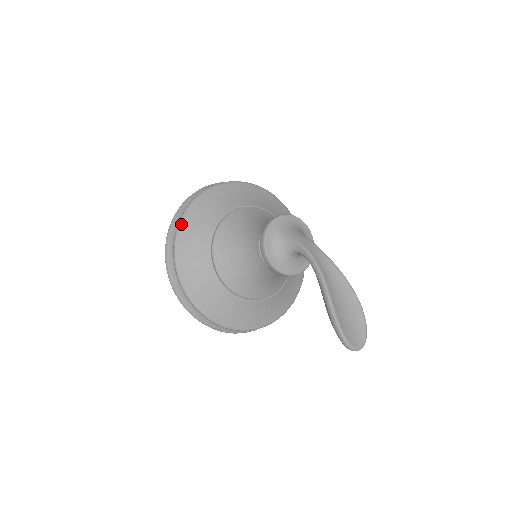
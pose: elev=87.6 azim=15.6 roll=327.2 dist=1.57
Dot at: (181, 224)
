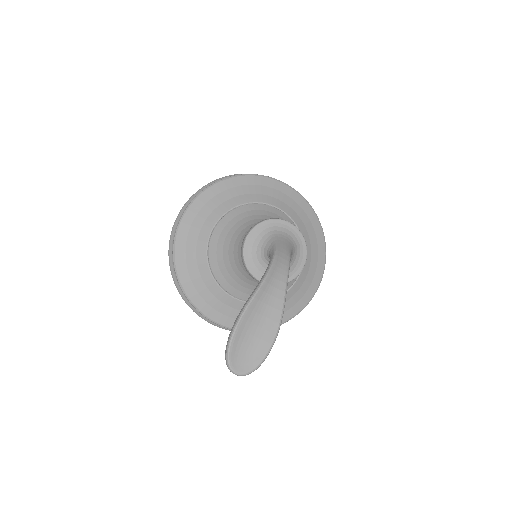
Dot at: (221, 181)
